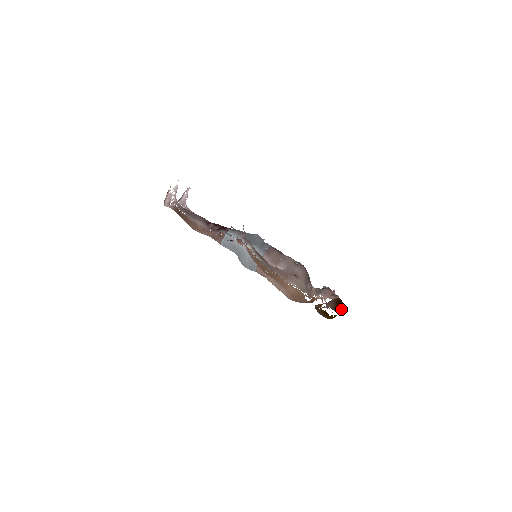
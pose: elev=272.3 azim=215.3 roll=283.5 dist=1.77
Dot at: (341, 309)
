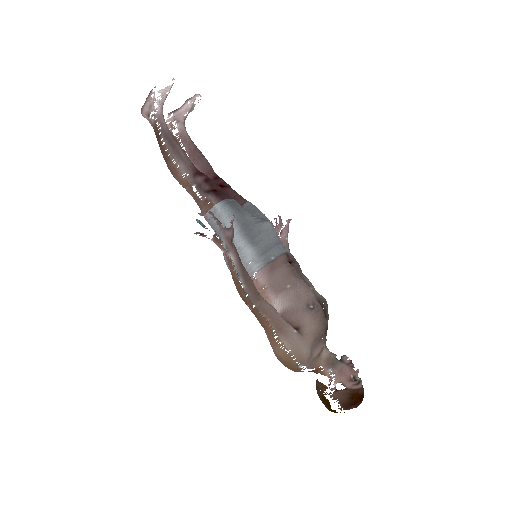
Dot at: (356, 406)
